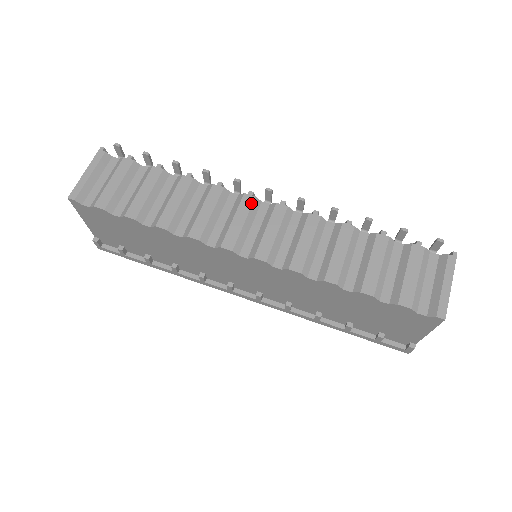
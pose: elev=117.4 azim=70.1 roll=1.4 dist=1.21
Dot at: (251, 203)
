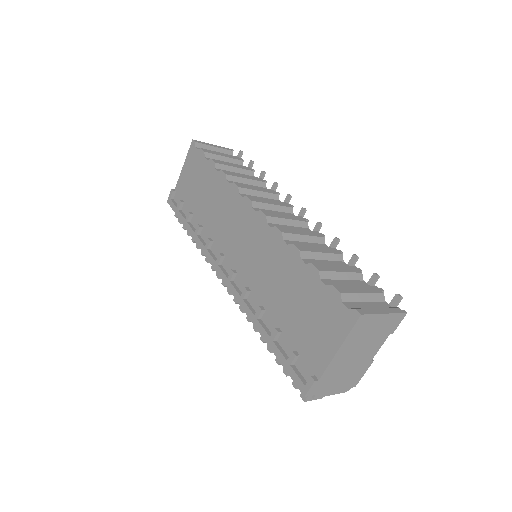
Dot at: (287, 206)
